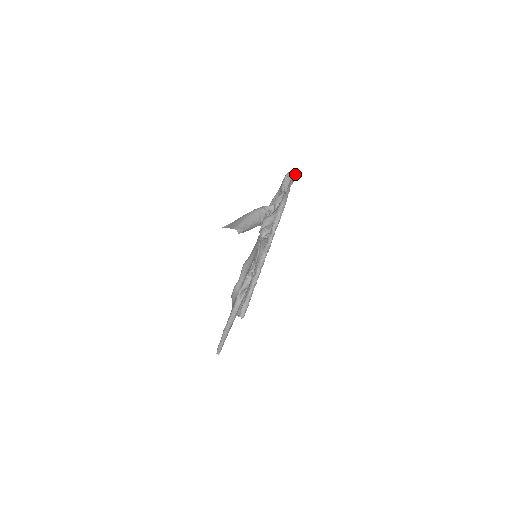
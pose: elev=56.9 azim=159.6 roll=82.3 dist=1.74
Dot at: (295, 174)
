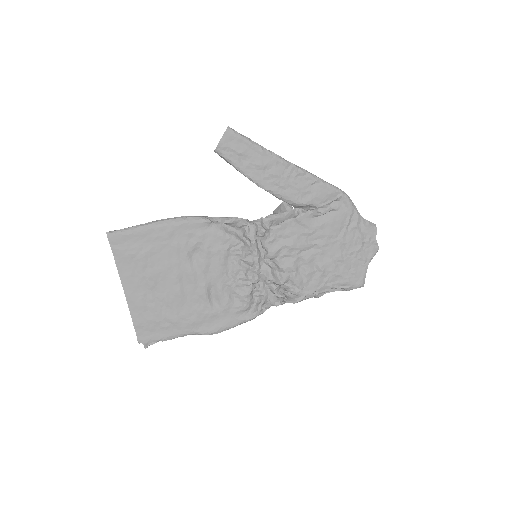
Dot at: (374, 229)
